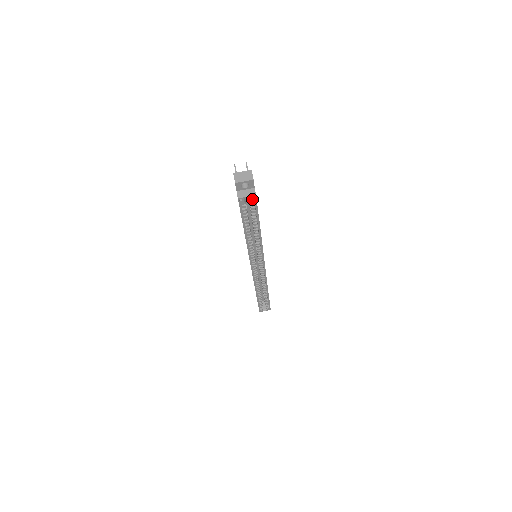
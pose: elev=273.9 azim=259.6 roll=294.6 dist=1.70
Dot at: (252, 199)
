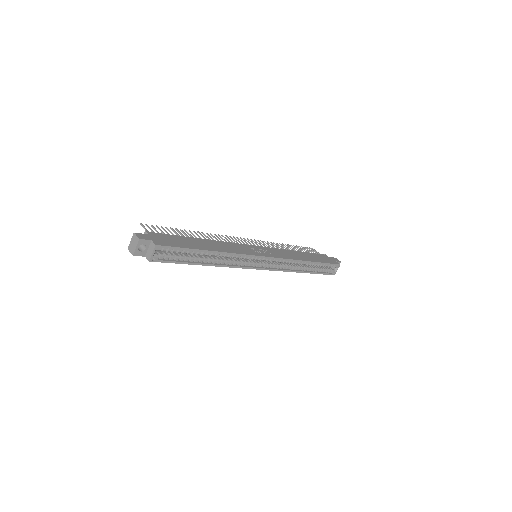
Dot at: (159, 249)
